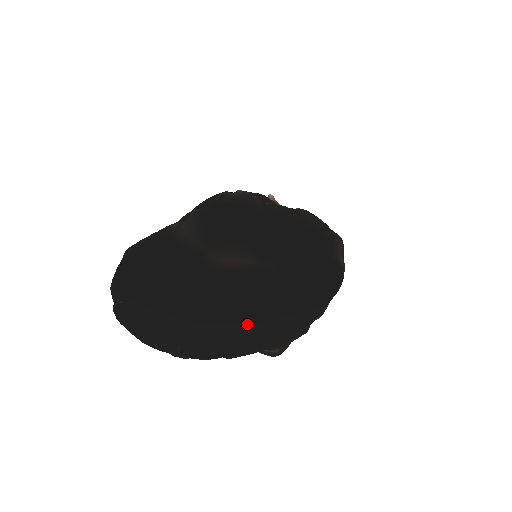
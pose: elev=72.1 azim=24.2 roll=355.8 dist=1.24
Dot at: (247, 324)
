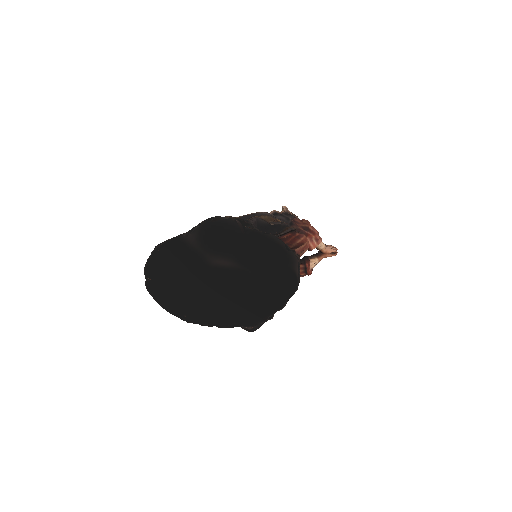
Dot at: (231, 306)
